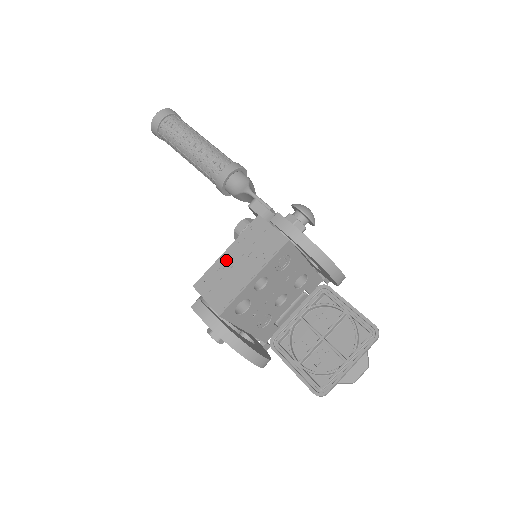
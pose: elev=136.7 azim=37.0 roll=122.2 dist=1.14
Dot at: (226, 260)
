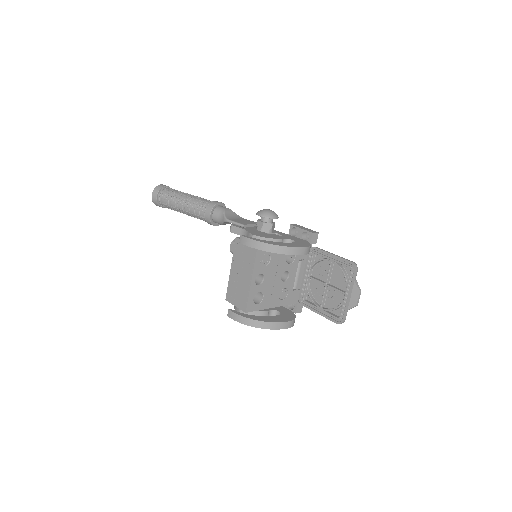
Dot at: (233, 276)
